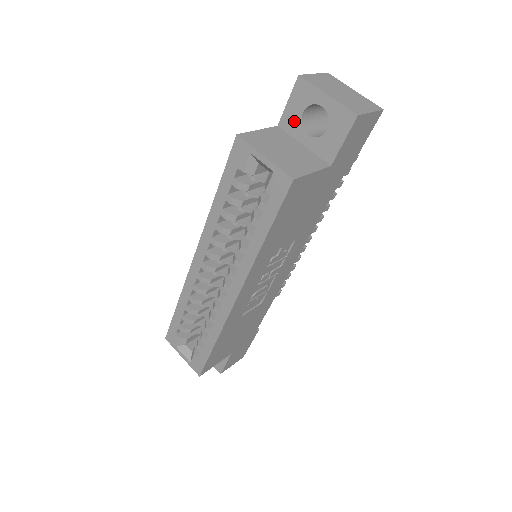
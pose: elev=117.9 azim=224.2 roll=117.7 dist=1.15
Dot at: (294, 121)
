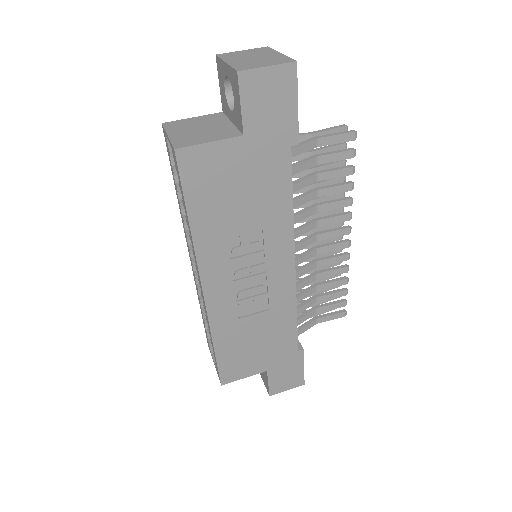
Dot at: (225, 101)
